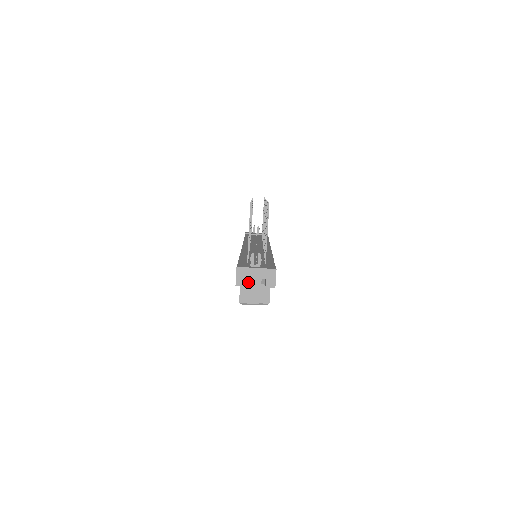
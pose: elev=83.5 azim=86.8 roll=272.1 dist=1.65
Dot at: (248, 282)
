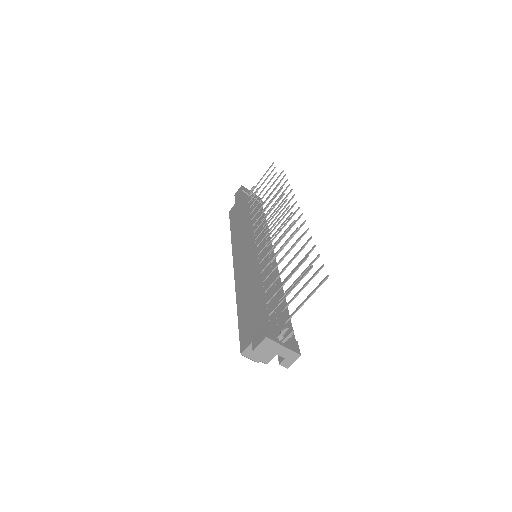
Dot at: occluded
